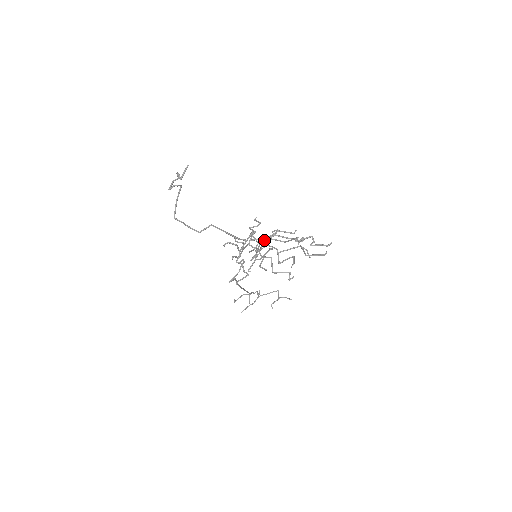
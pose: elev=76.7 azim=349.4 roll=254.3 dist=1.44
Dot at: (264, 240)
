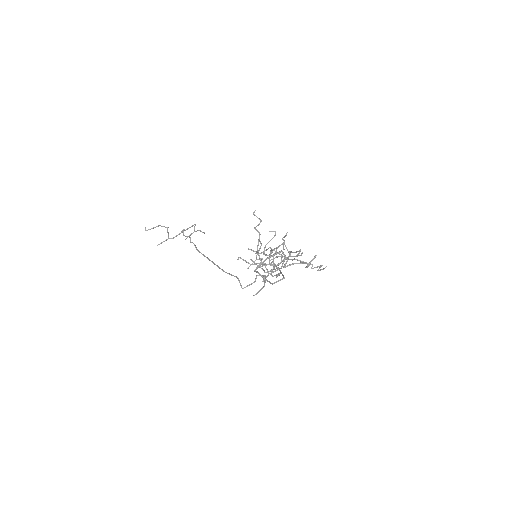
Dot at: occluded
